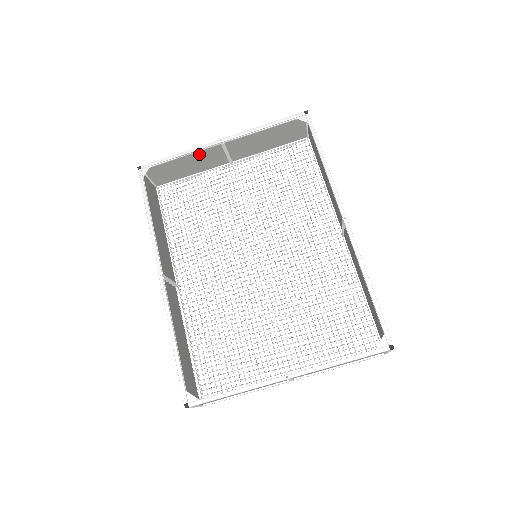
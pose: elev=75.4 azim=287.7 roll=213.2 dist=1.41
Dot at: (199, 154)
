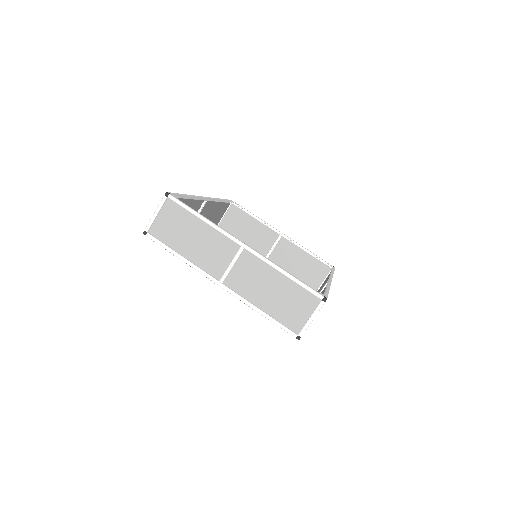
Dot at: (263, 229)
